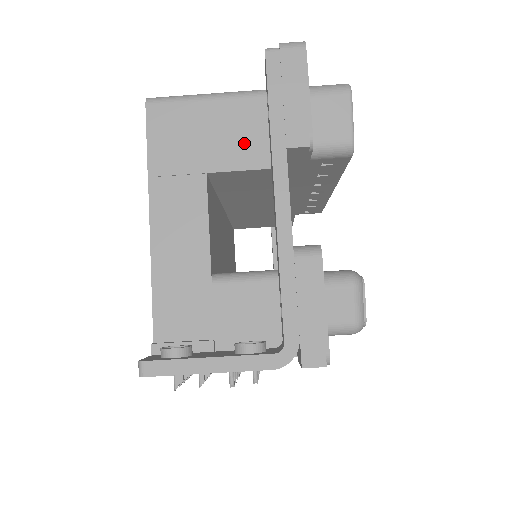
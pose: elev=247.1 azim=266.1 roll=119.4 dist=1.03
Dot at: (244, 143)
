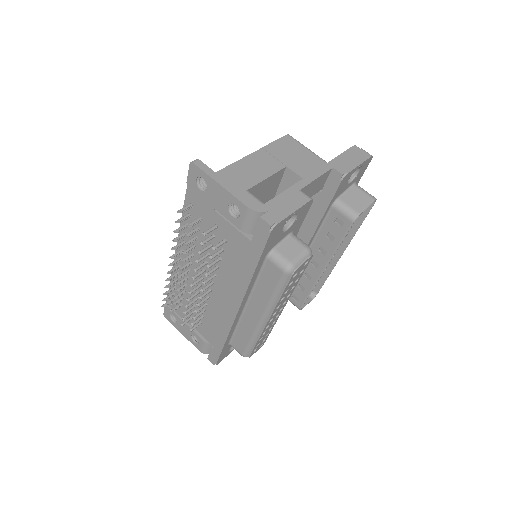
Dot at: occluded
